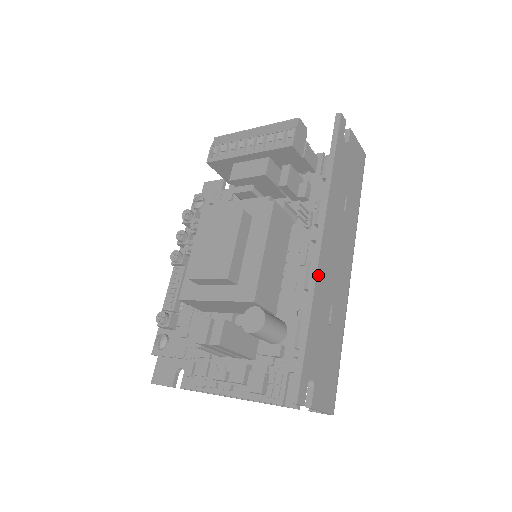
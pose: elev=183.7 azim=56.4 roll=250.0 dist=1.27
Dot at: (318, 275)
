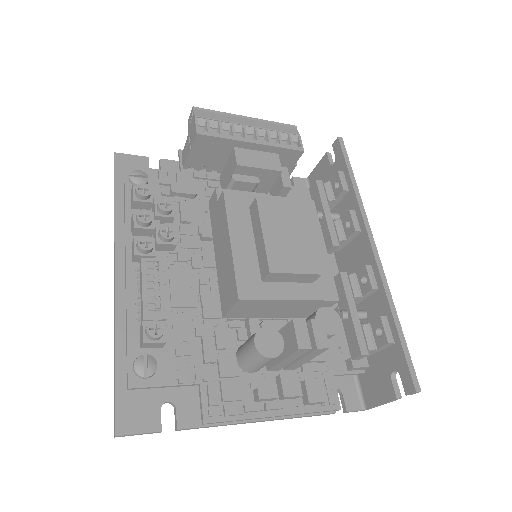
Dot at: (383, 277)
